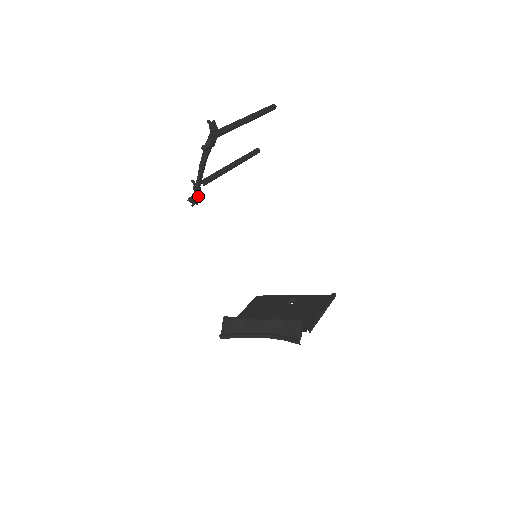
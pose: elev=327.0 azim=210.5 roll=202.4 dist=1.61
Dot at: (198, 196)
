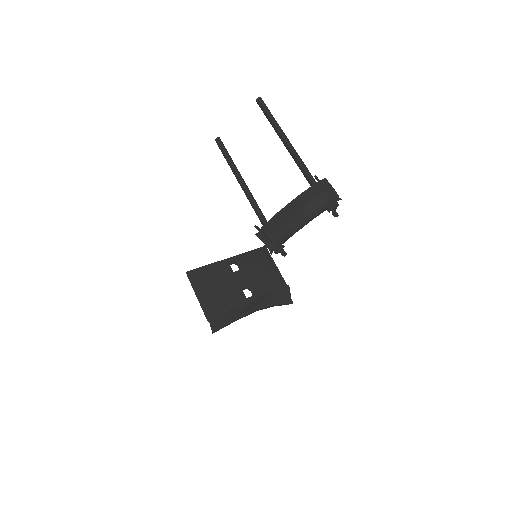
Dot at: (280, 245)
